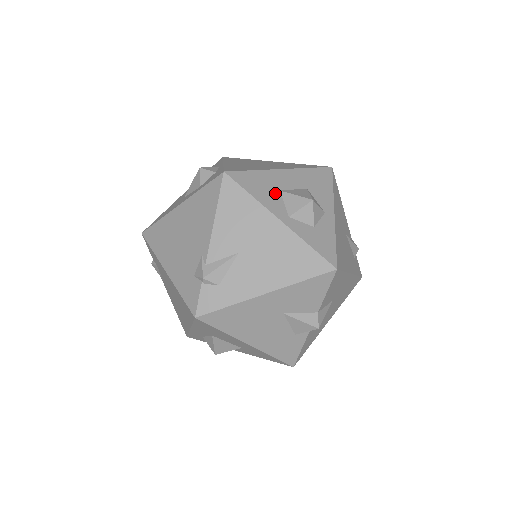
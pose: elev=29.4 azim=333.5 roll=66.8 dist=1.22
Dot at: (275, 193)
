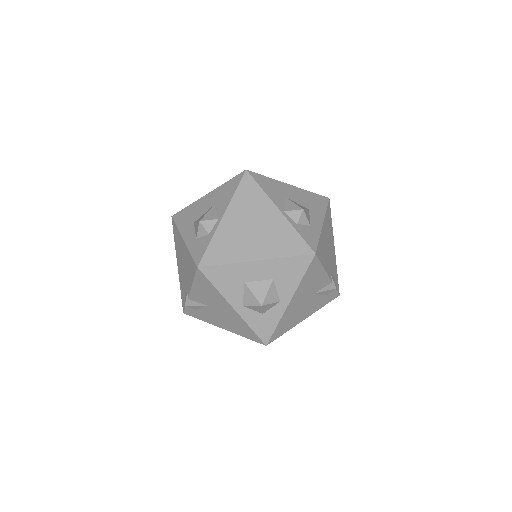
Dot at: (238, 285)
